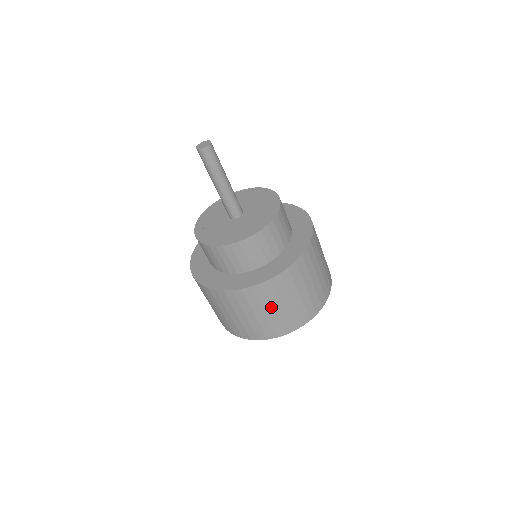
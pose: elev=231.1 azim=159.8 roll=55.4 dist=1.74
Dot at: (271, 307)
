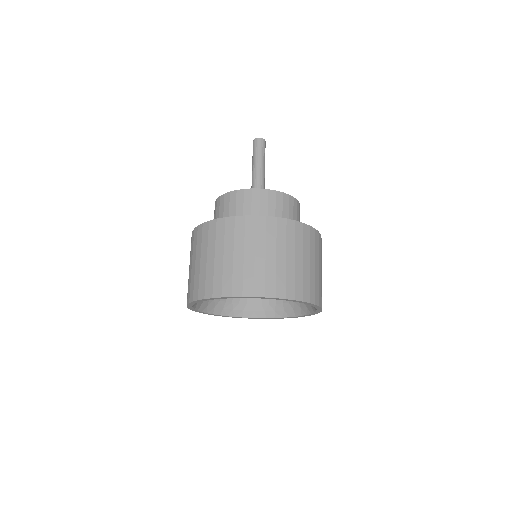
Dot at: (309, 258)
